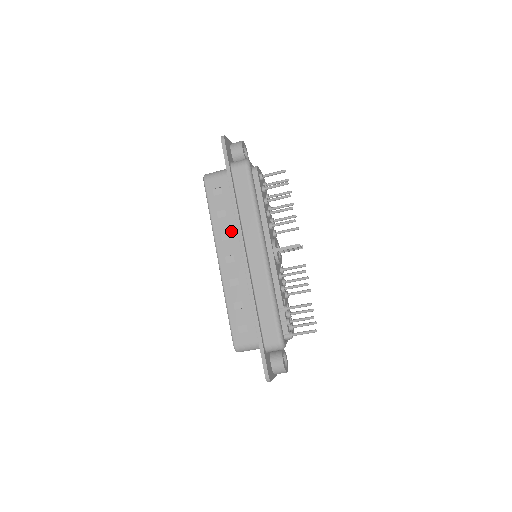
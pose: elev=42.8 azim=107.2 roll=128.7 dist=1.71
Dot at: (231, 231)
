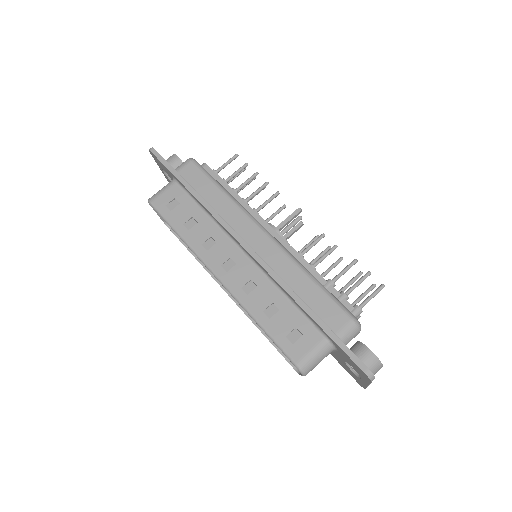
Dot at: (212, 234)
